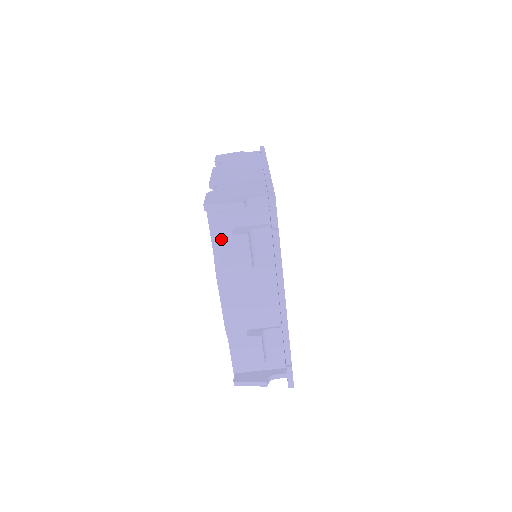
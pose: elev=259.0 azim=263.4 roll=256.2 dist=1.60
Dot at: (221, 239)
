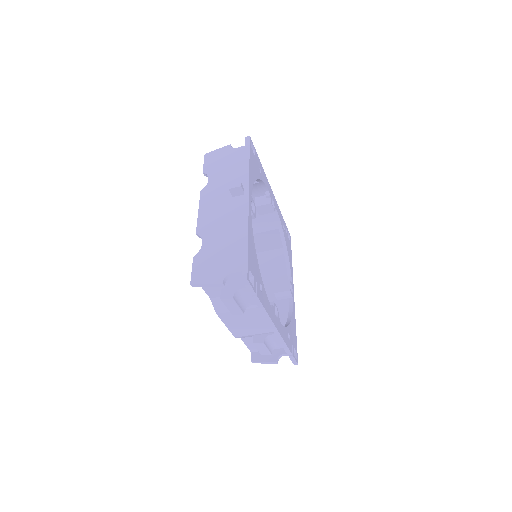
Dot at: (214, 292)
